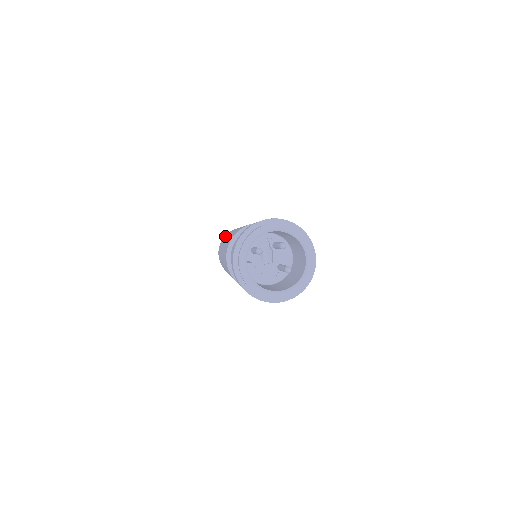
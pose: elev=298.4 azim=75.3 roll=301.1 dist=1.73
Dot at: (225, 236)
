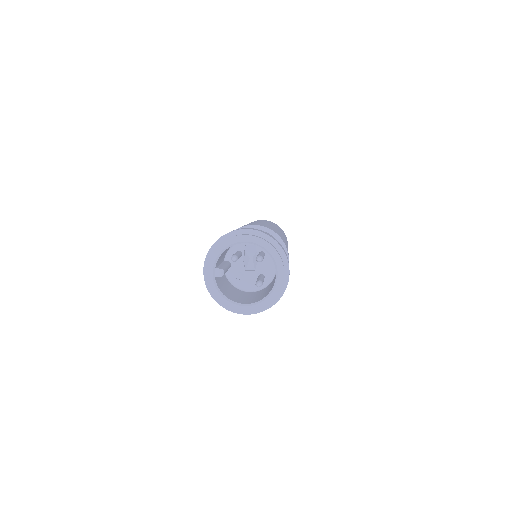
Dot at: occluded
